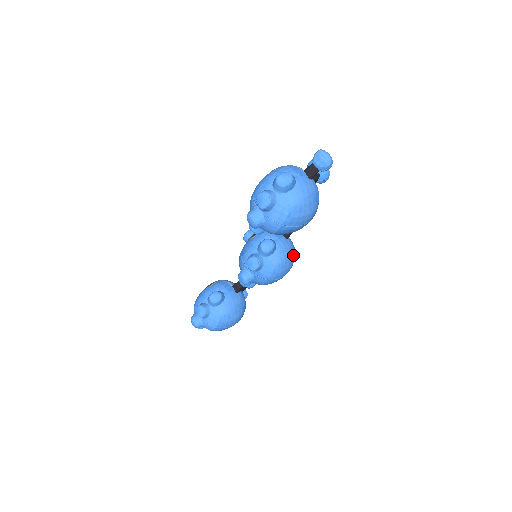
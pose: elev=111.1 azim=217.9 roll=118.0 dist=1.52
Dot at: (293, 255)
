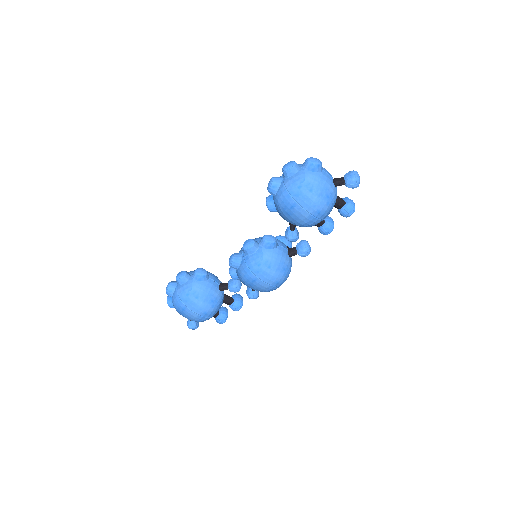
Dot at: (284, 271)
